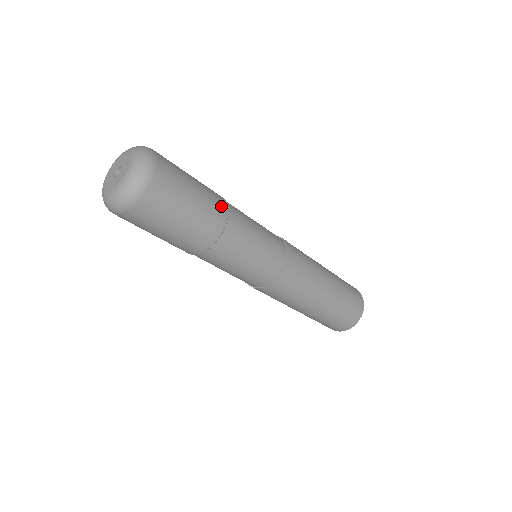
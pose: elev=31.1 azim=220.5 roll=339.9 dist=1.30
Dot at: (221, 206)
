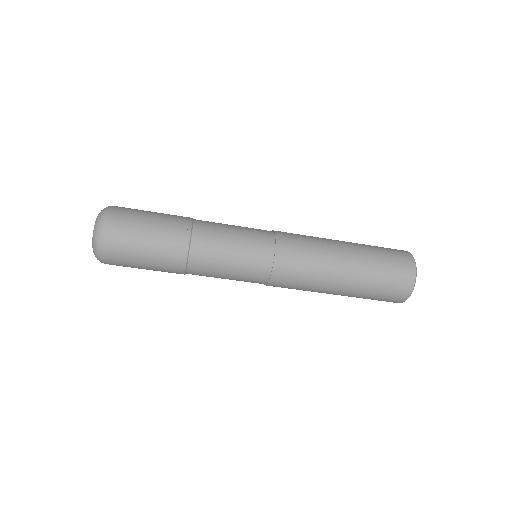
Dot at: (183, 219)
